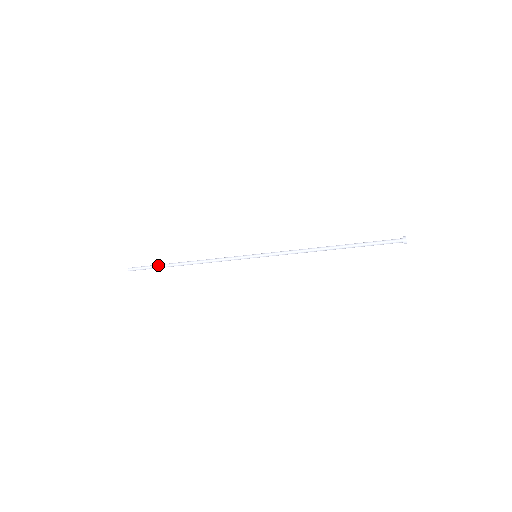
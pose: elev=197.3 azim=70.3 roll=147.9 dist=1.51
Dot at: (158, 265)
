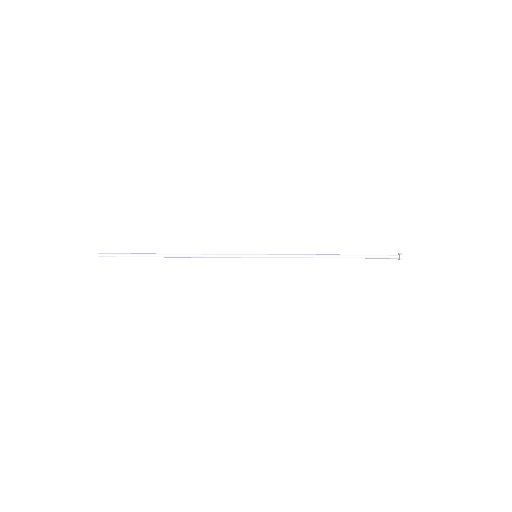
Dot at: (139, 256)
